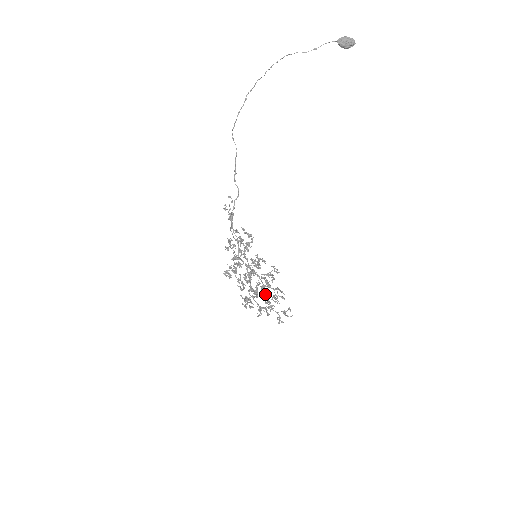
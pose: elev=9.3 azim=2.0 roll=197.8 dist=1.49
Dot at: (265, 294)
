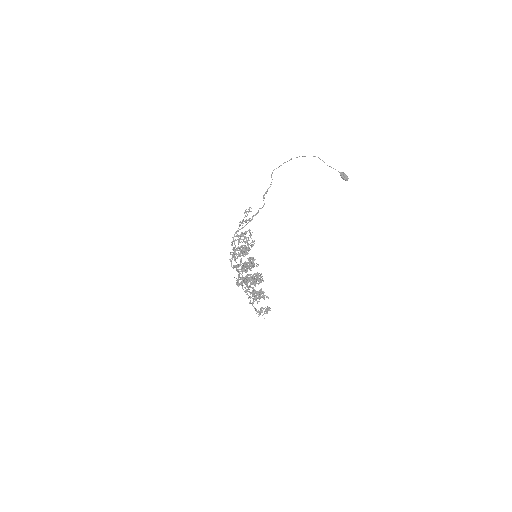
Dot at: occluded
